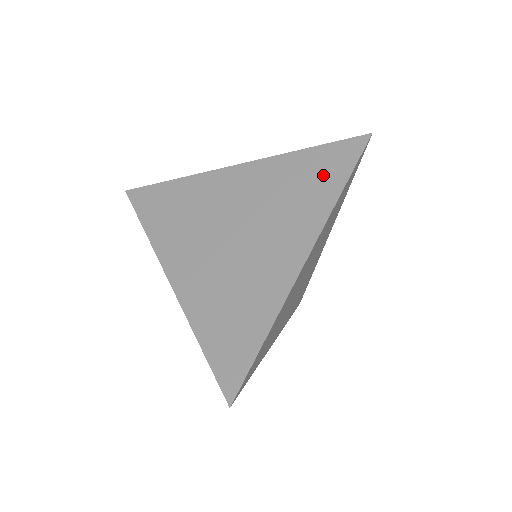
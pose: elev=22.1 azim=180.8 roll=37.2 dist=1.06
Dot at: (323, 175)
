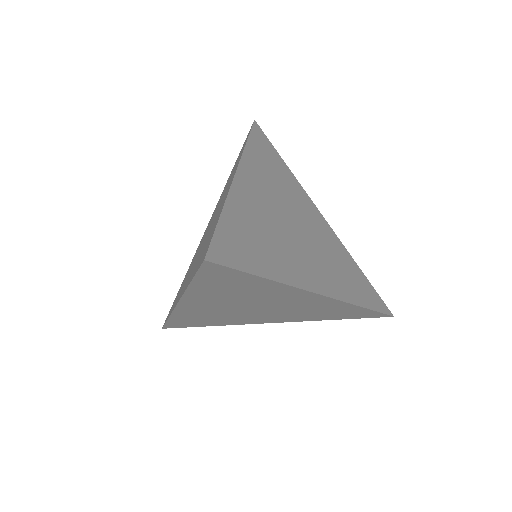
Dot at: occluded
